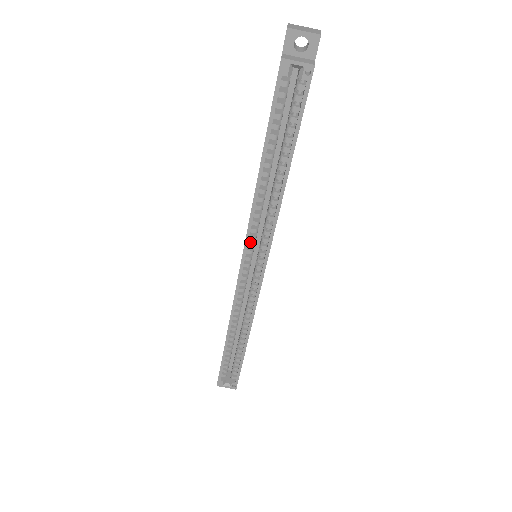
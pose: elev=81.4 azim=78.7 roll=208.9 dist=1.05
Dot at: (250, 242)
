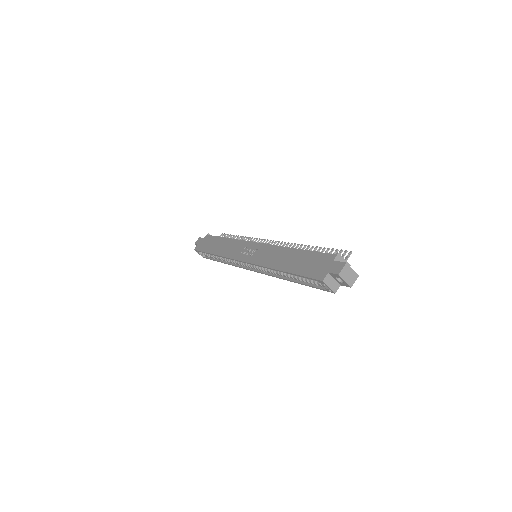
Dot at: occluded
